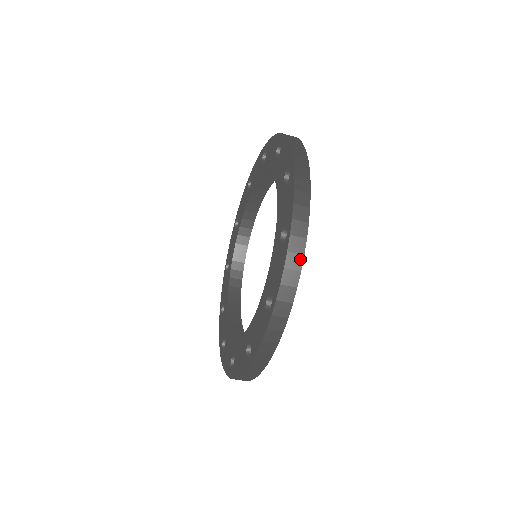
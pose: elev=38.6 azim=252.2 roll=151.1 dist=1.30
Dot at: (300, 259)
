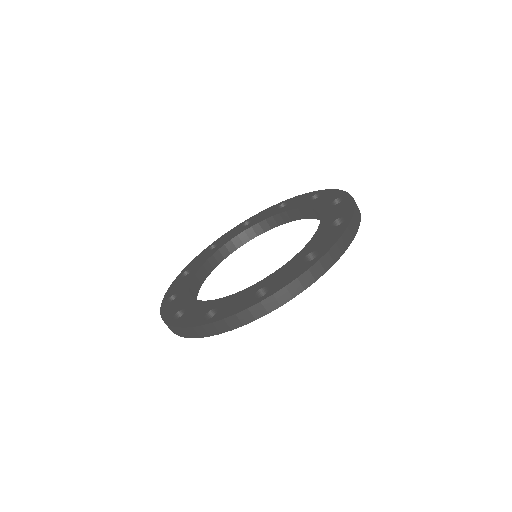
Dot at: (251, 319)
